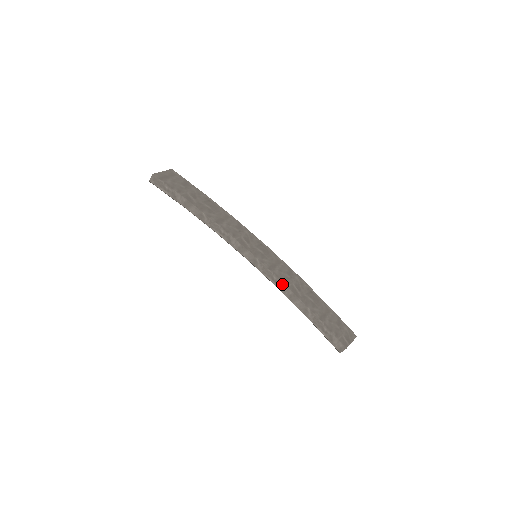
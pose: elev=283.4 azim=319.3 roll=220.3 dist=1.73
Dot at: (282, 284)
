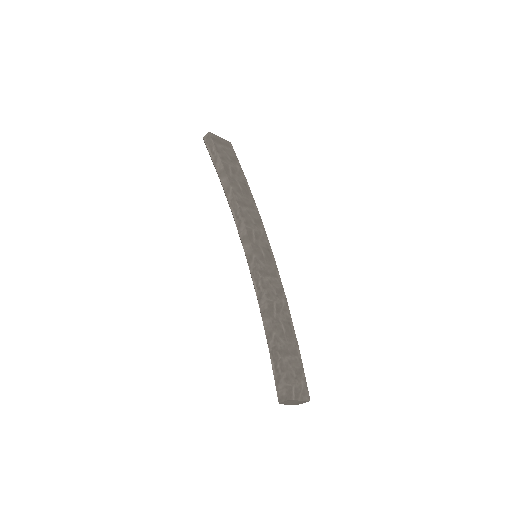
Dot at: (263, 294)
